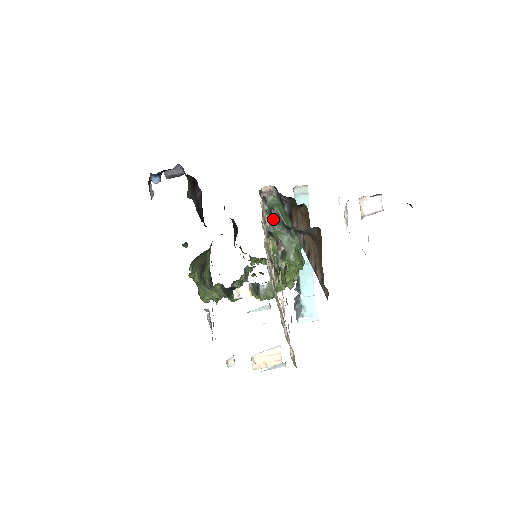
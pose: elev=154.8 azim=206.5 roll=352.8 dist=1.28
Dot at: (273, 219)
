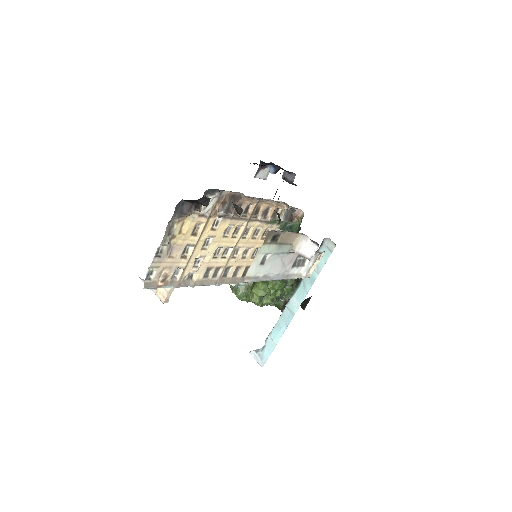
Dot at: occluded
